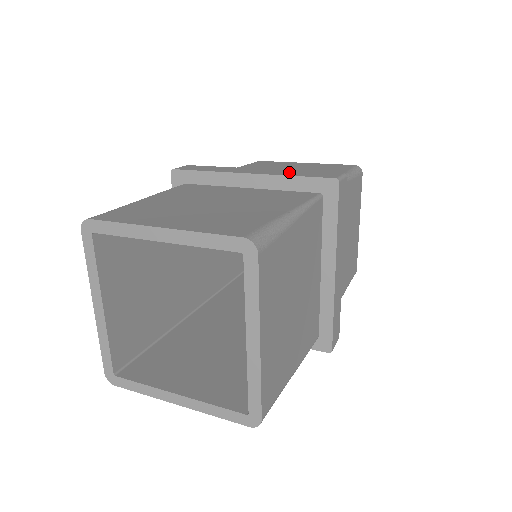
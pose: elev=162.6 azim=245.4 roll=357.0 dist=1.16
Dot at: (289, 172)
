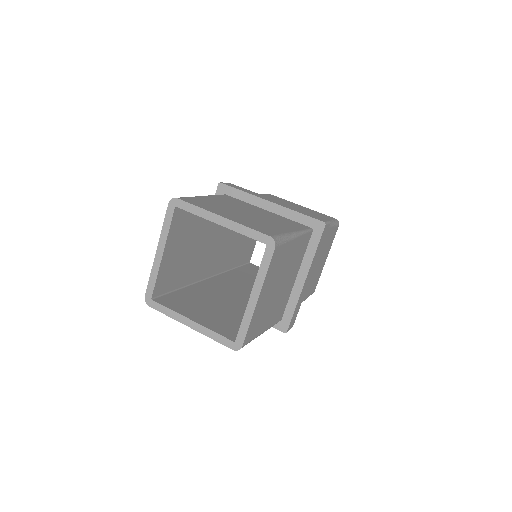
Dot at: (296, 209)
